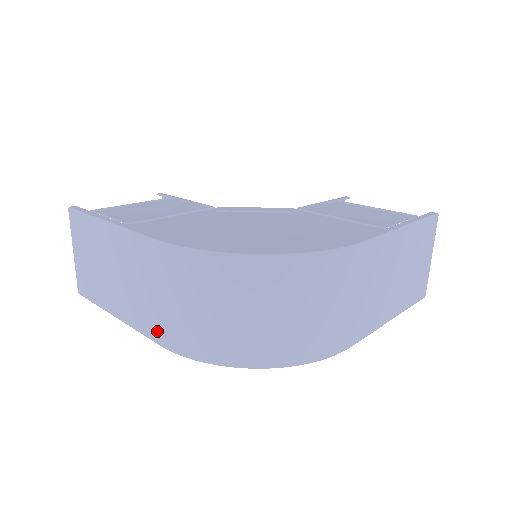
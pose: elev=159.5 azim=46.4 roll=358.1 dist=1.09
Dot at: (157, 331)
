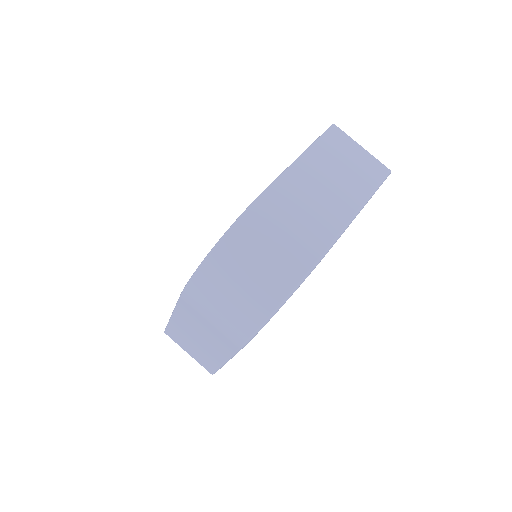
Dot at: (230, 343)
